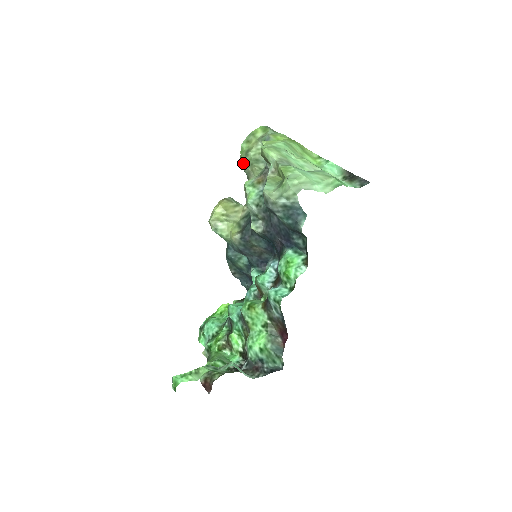
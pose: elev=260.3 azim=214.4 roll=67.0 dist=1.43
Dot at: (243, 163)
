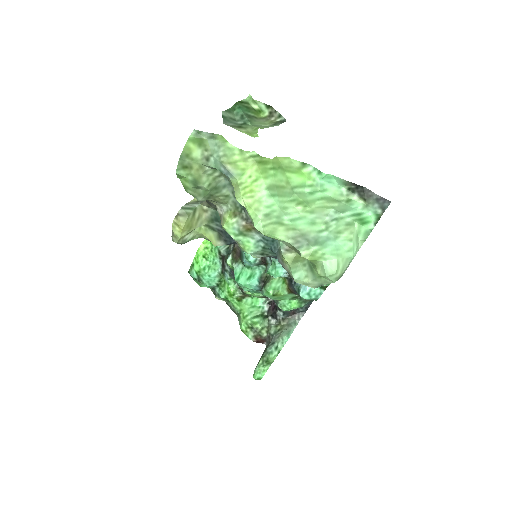
Dot at: (198, 197)
